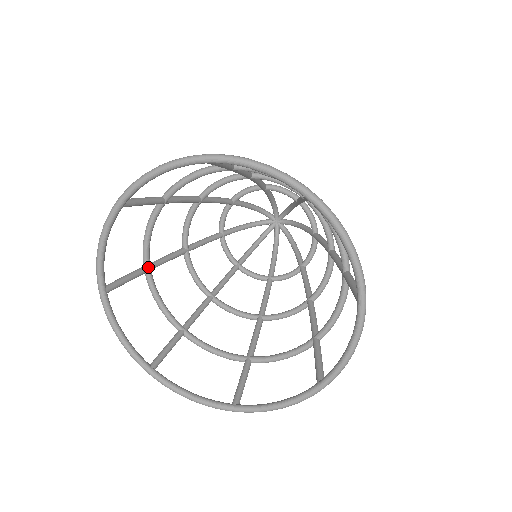
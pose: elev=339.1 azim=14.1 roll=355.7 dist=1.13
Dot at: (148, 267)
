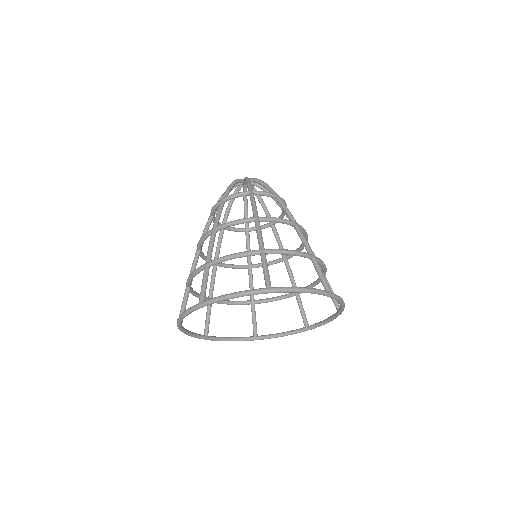
Dot at: (210, 266)
